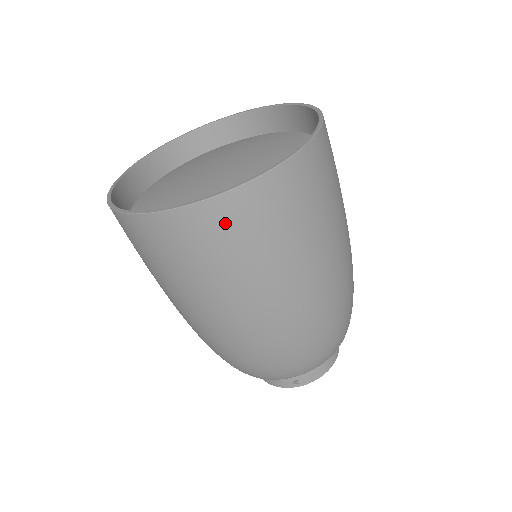
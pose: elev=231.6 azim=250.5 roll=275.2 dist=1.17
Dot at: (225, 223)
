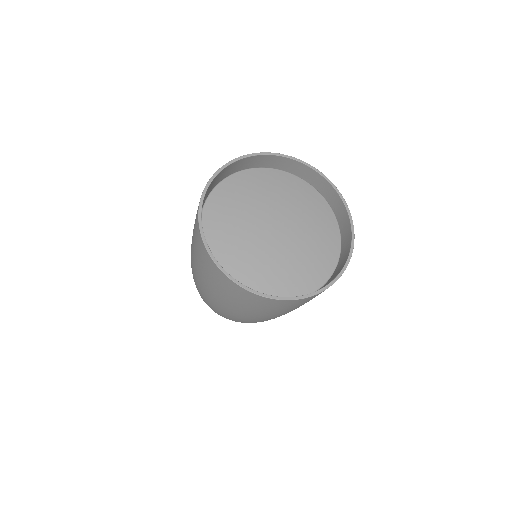
Dot at: (257, 301)
